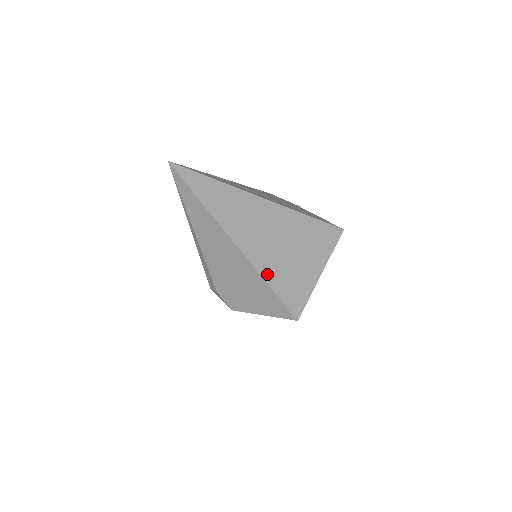
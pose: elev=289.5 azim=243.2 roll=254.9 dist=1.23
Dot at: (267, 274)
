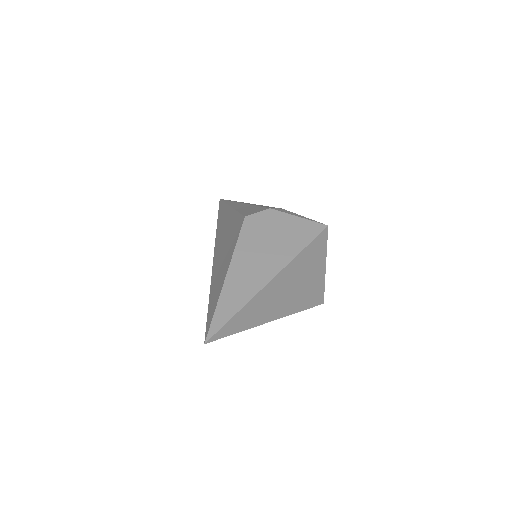
Dot at: (296, 309)
